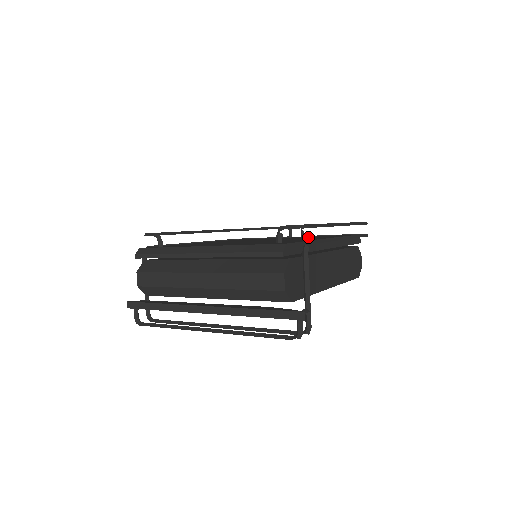
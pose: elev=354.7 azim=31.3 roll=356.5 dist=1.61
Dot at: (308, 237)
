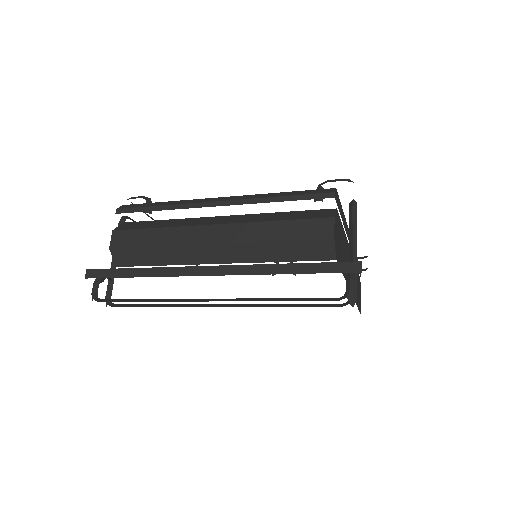
Dot at: occluded
